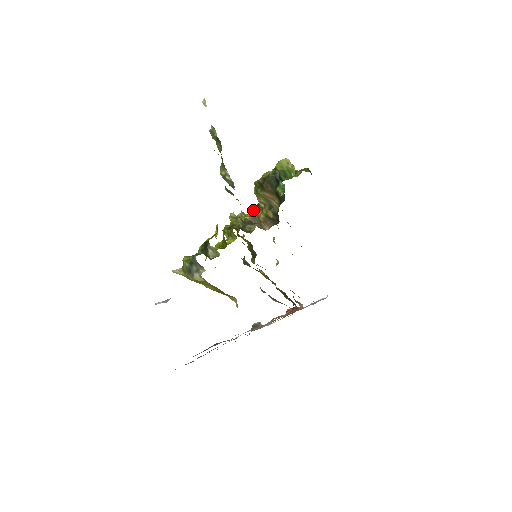
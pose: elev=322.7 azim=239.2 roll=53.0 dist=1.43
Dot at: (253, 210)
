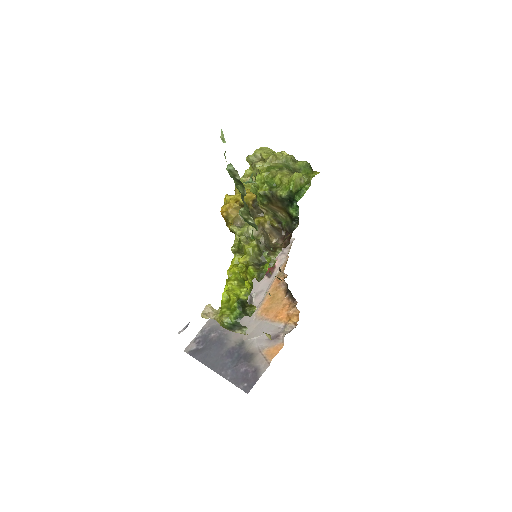
Dot at: occluded
